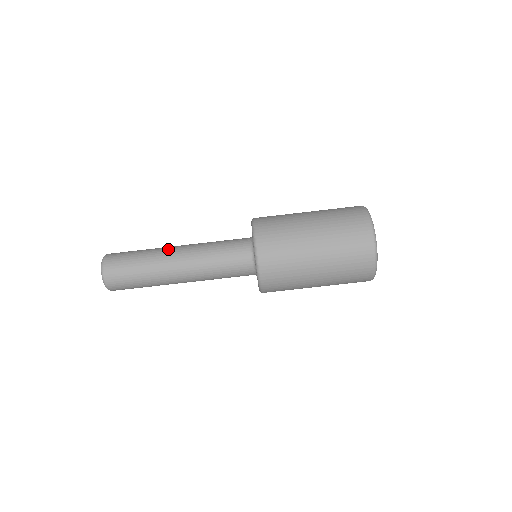
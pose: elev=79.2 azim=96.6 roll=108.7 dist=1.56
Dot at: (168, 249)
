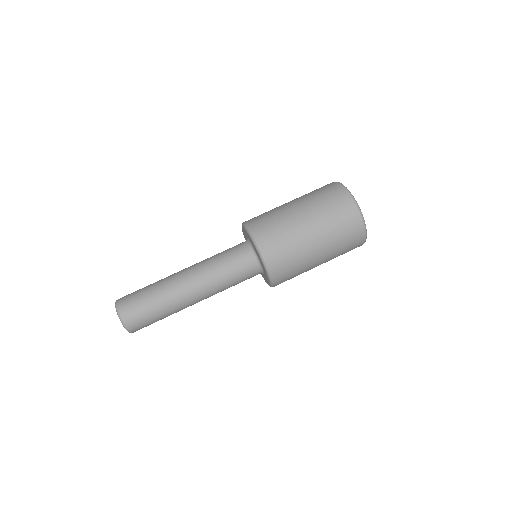
Dot at: (176, 280)
